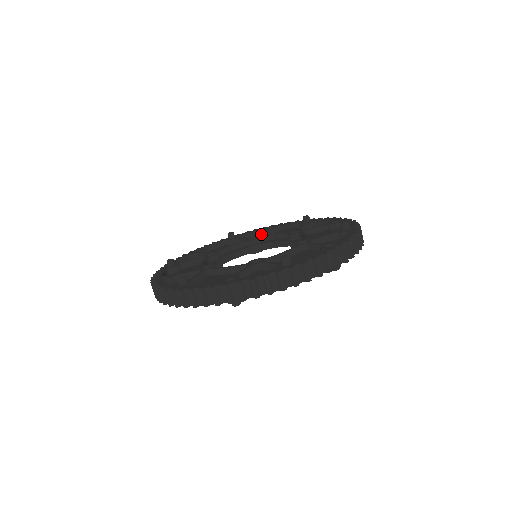
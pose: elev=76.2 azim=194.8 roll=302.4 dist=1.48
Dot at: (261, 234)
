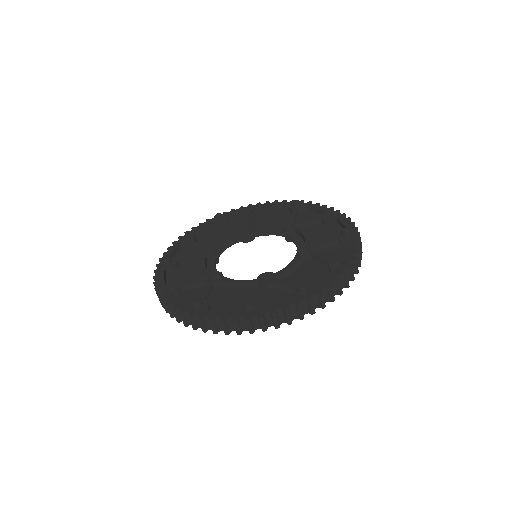
Dot at: (307, 222)
